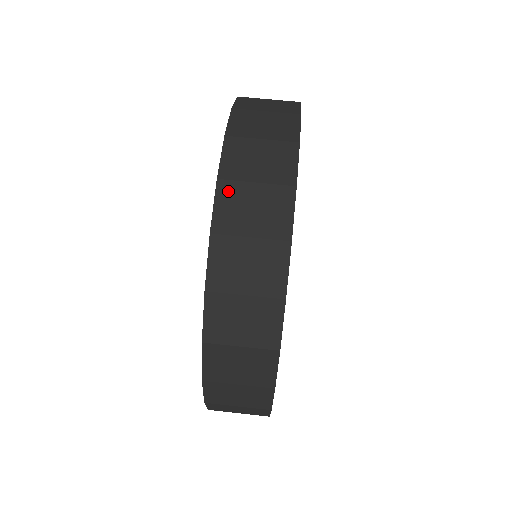
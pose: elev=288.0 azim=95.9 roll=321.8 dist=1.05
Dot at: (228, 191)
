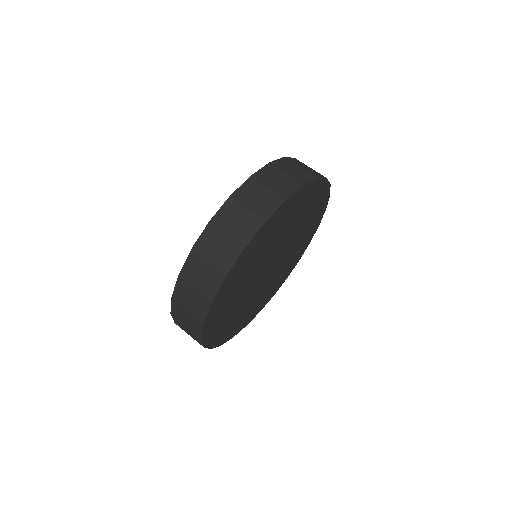
Dot at: (231, 205)
